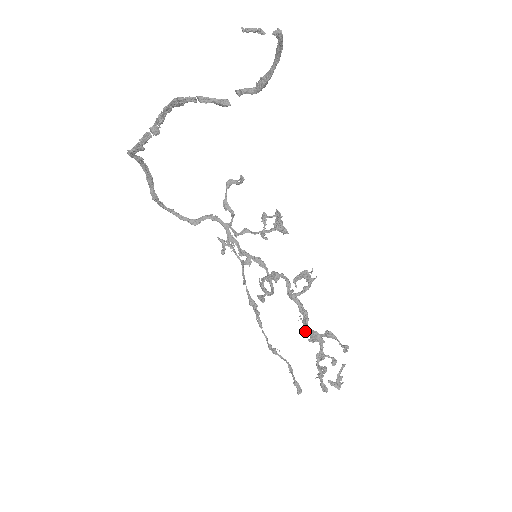
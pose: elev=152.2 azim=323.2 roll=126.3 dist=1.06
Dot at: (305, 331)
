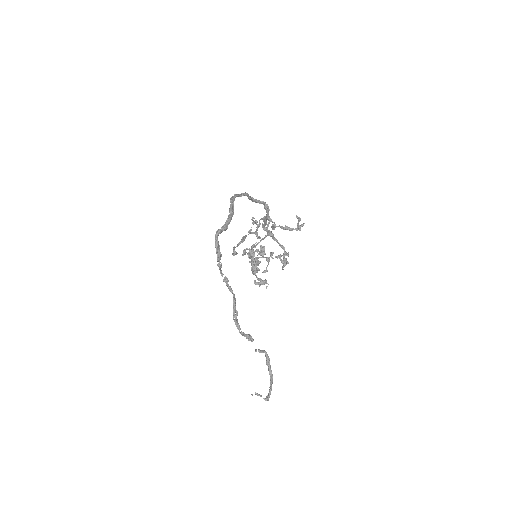
Dot at: (260, 250)
